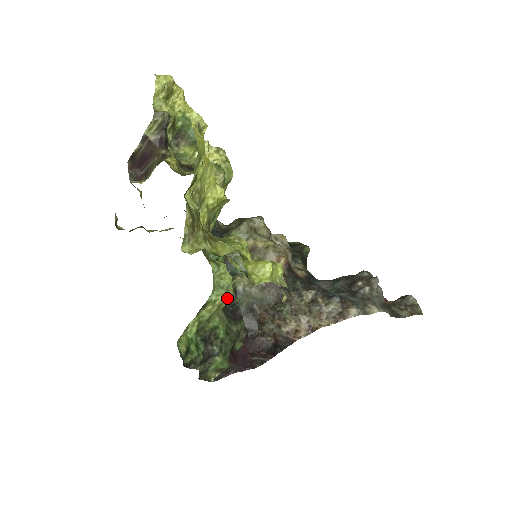
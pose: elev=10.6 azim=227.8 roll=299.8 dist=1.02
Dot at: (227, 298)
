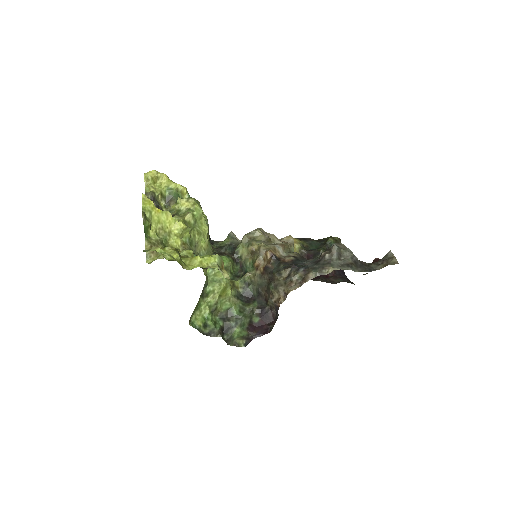
Dot at: (222, 287)
